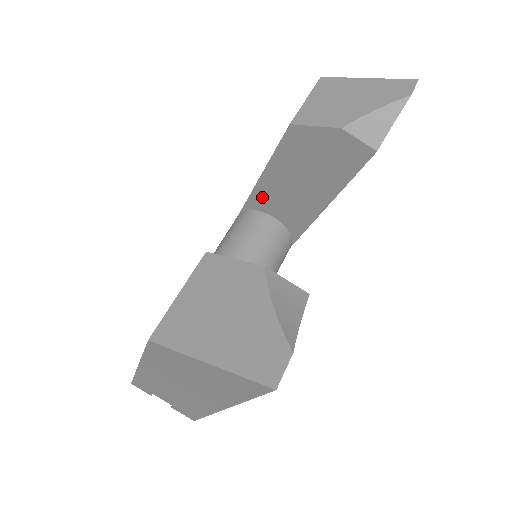
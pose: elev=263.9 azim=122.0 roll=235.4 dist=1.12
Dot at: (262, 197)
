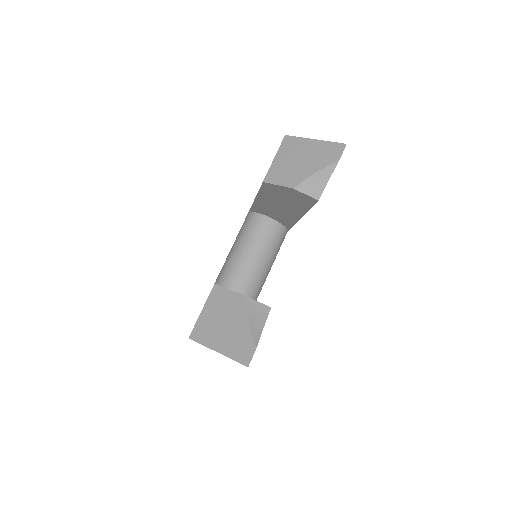
Dot at: (260, 208)
